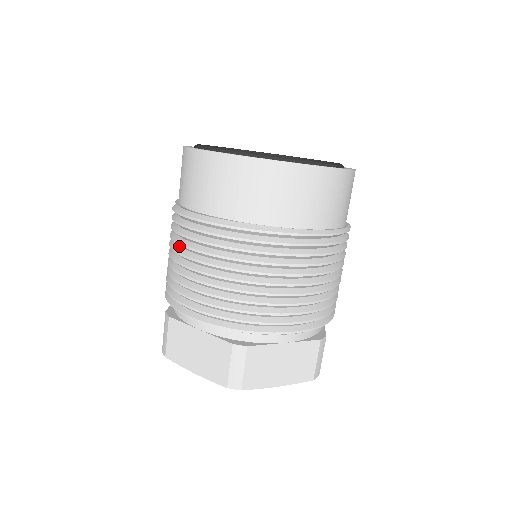
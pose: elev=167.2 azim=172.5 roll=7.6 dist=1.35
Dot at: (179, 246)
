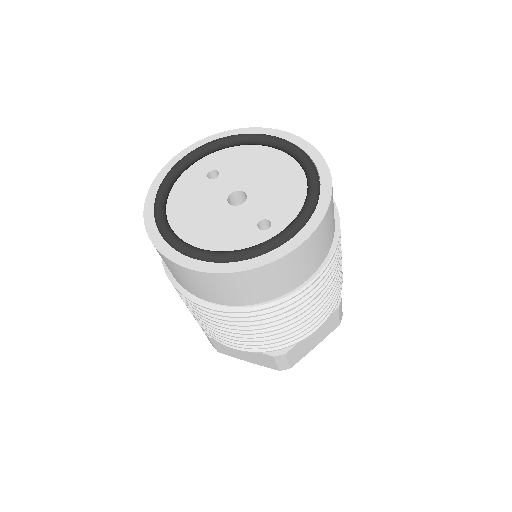
Dot at: occluded
